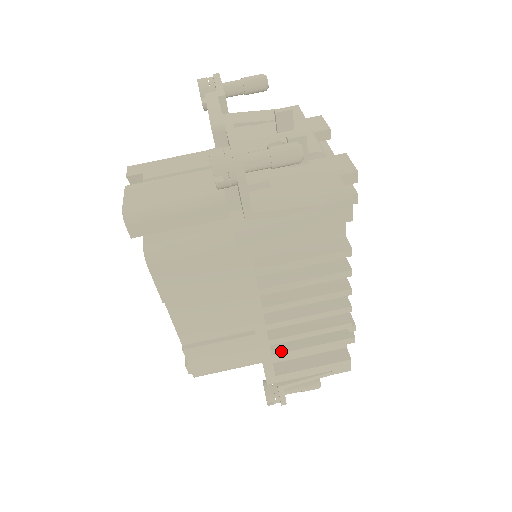
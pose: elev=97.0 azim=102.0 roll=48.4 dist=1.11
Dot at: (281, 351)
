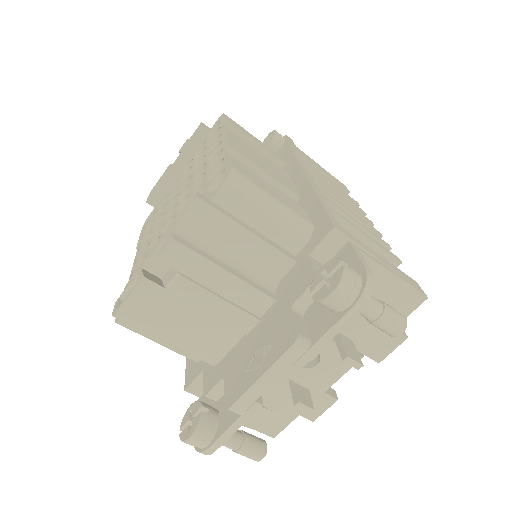
Dot at: occluded
